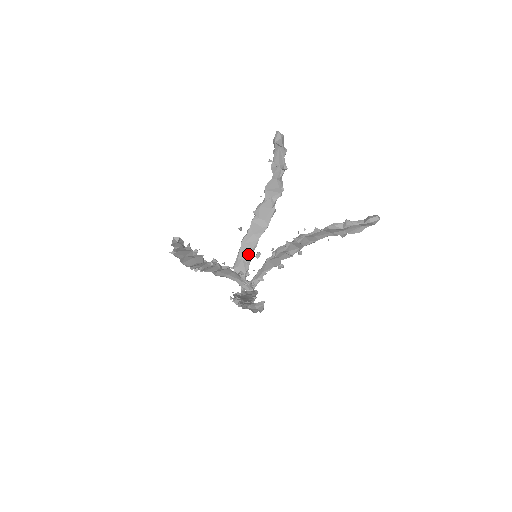
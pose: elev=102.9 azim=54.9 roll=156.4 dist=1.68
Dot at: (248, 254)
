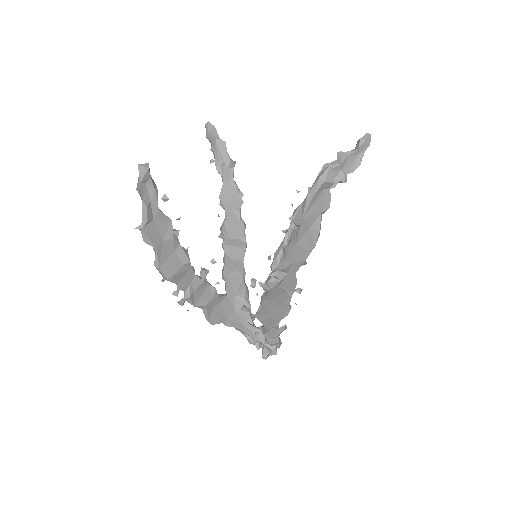
Dot at: (240, 286)
